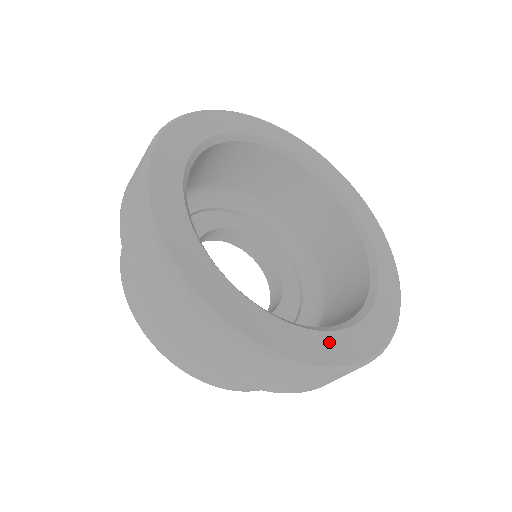
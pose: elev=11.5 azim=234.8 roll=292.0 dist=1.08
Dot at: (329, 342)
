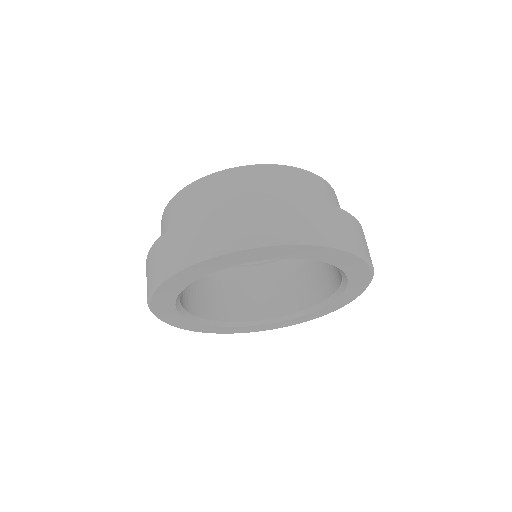
Dot at: (256, 328)
